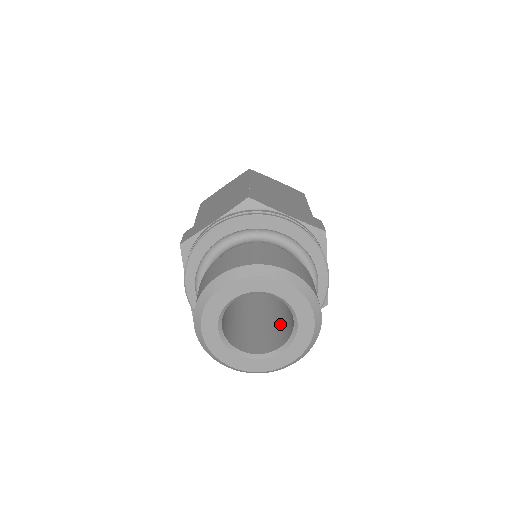
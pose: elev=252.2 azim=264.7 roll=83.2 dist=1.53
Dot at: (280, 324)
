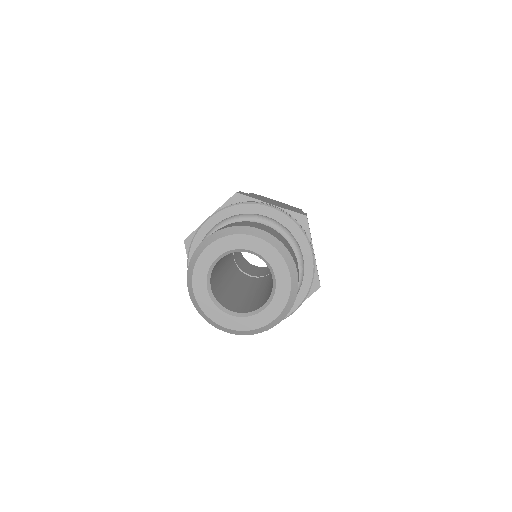
Dot at: (268, 293)
